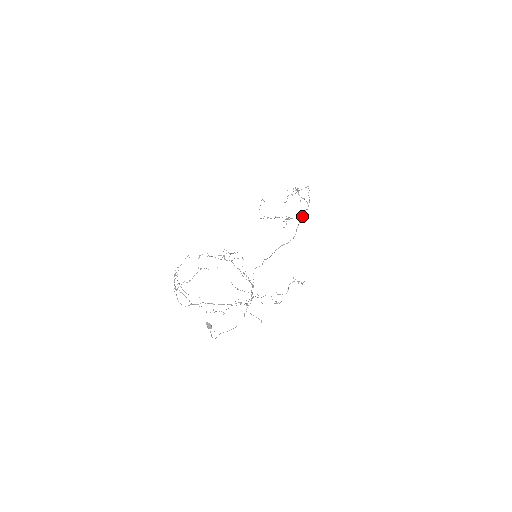
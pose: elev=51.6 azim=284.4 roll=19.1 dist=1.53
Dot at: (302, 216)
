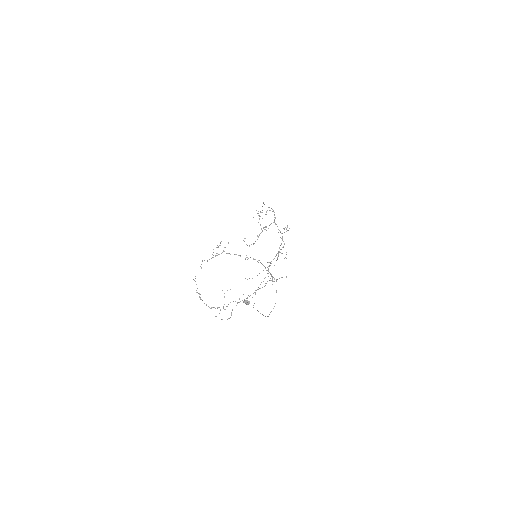
Dot at: (274, 219)
